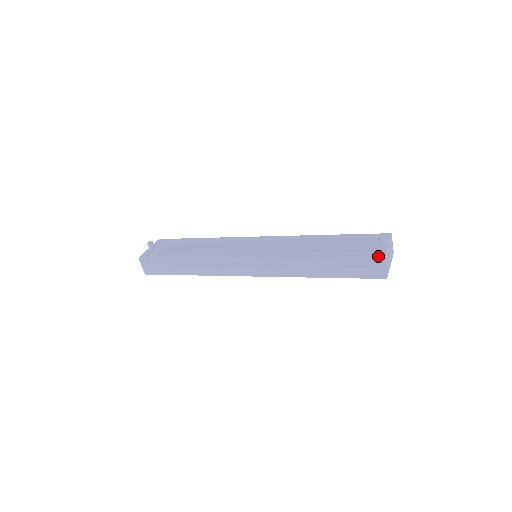
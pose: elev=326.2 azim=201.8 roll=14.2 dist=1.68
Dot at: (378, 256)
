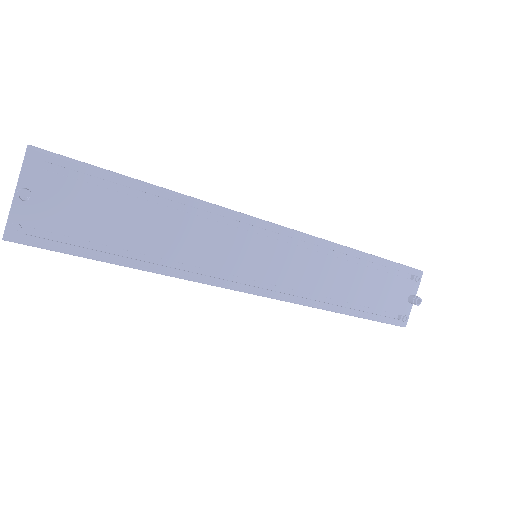
Dot at: (401, 325)
